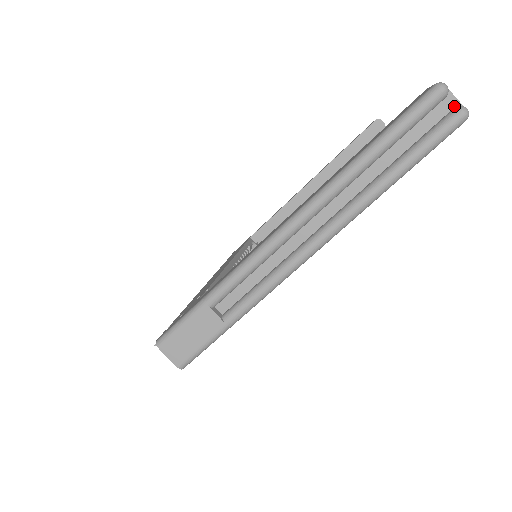
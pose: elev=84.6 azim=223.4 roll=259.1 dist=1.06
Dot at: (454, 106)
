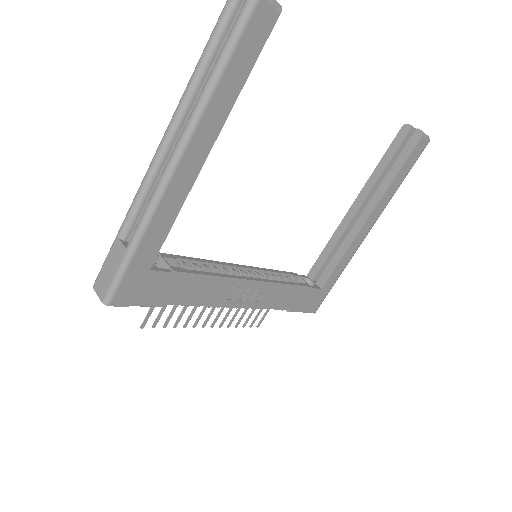
Dot at: out of frame
